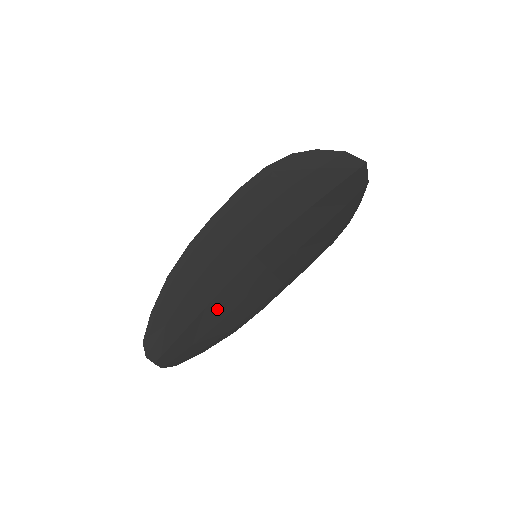
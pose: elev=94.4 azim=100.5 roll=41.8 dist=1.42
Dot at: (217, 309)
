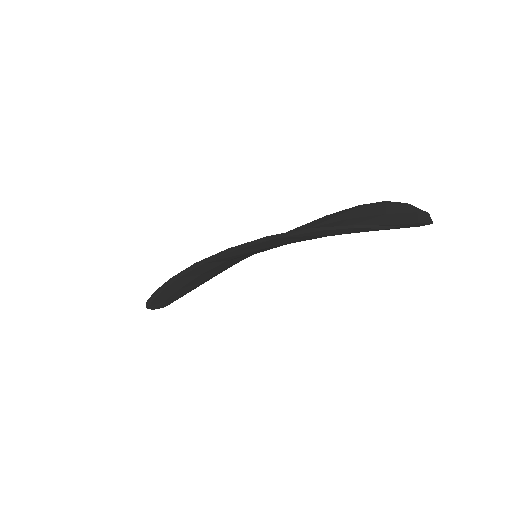
Dot at: (215, 275)
